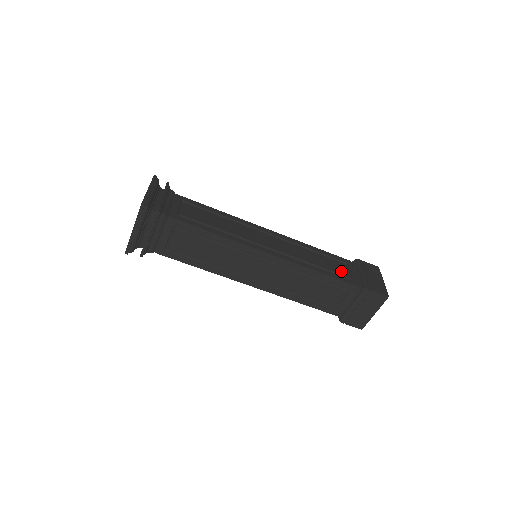
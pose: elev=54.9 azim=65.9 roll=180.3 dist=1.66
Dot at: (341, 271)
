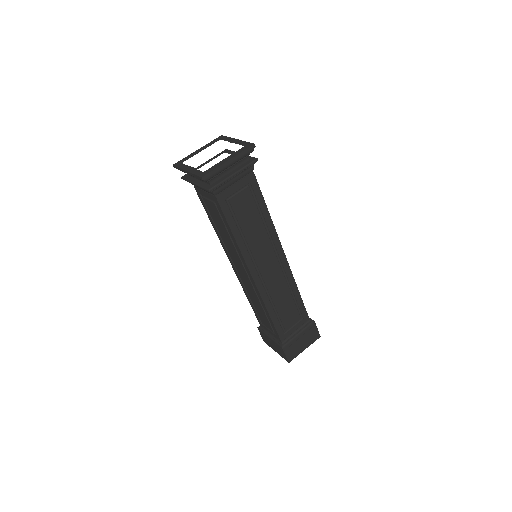
Dot at: (288, 323)
